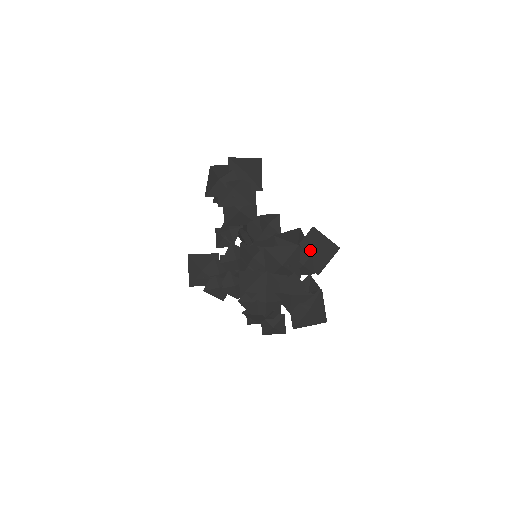
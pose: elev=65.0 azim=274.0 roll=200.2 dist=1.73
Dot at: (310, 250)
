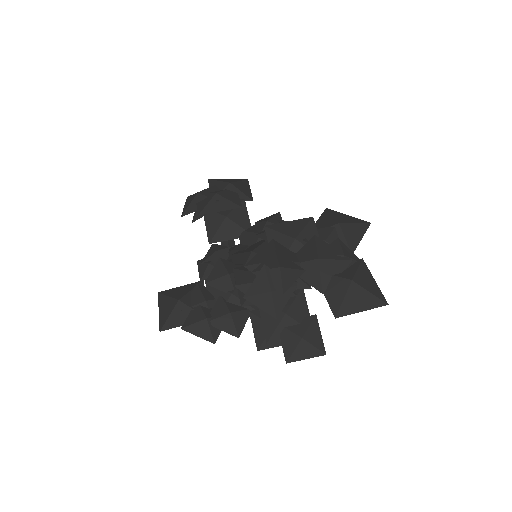
Dot at: (330, 225)
